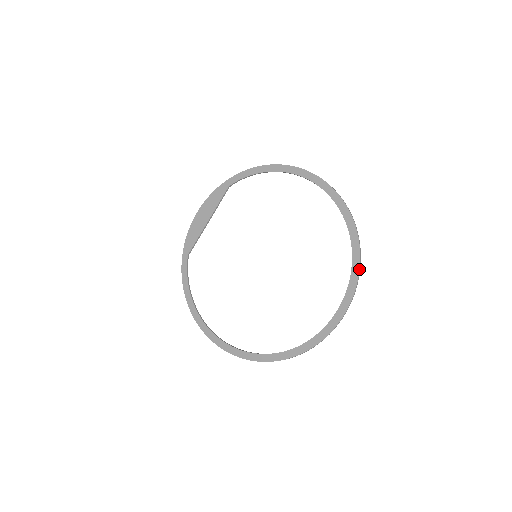
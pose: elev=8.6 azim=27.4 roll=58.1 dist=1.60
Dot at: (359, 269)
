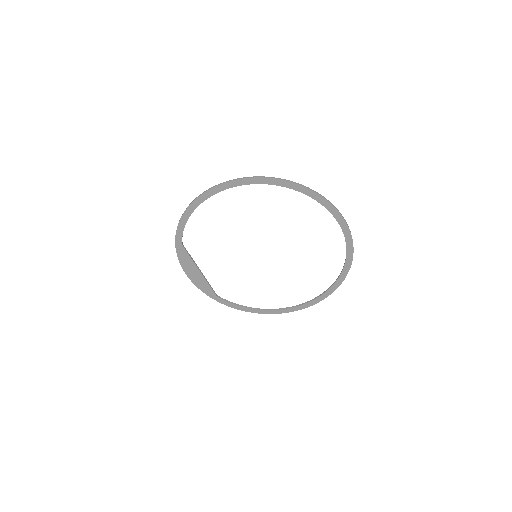
Dot at: (326, 200)
